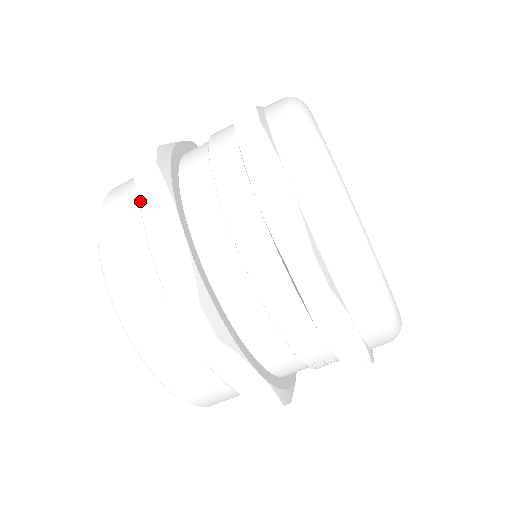
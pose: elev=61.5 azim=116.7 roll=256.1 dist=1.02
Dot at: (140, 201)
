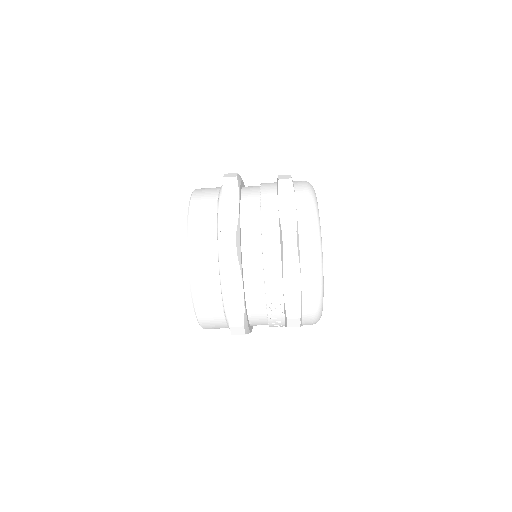
Dot at: (222, 188)
